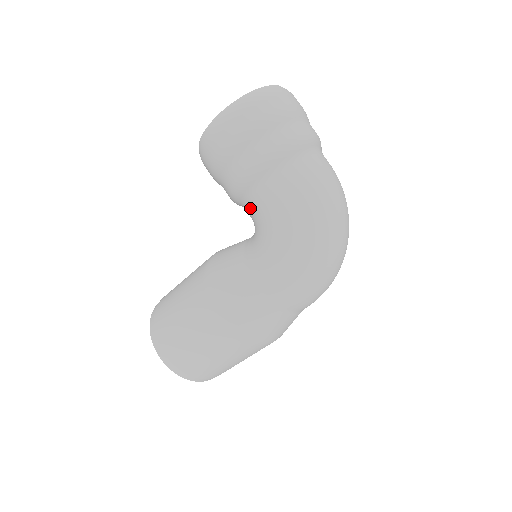
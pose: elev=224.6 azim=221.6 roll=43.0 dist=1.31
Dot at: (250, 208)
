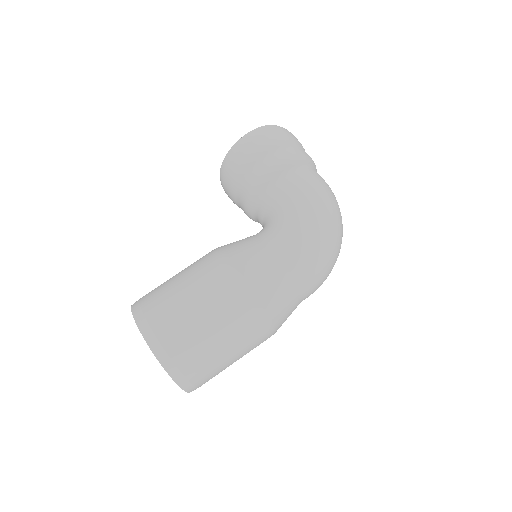
Dot at: (270, 197)
